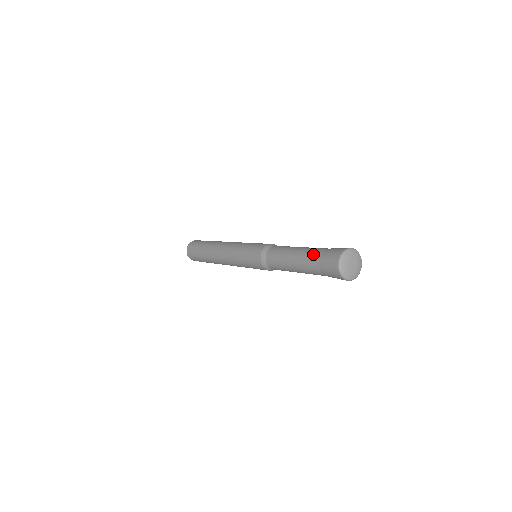
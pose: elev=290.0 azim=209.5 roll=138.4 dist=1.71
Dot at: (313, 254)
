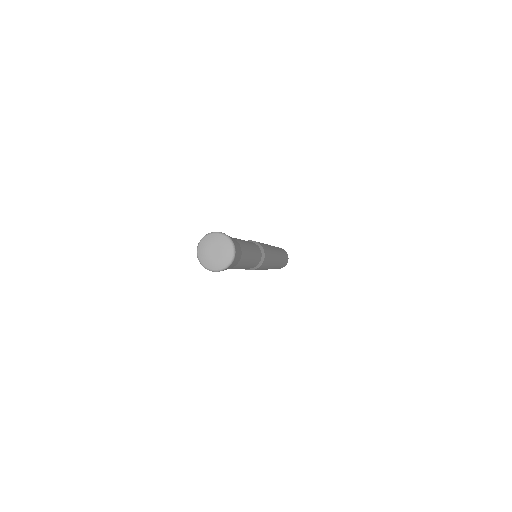
Dot at: occluded
